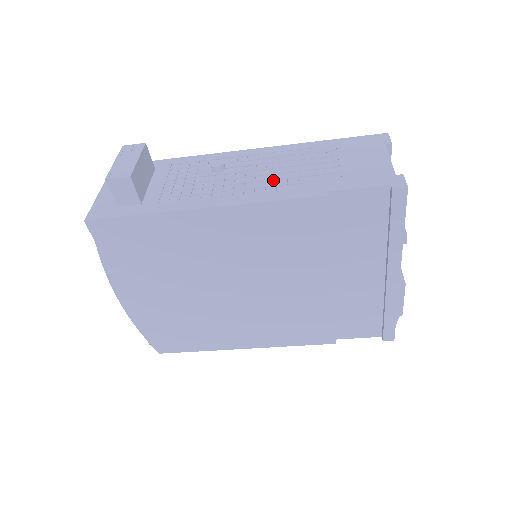
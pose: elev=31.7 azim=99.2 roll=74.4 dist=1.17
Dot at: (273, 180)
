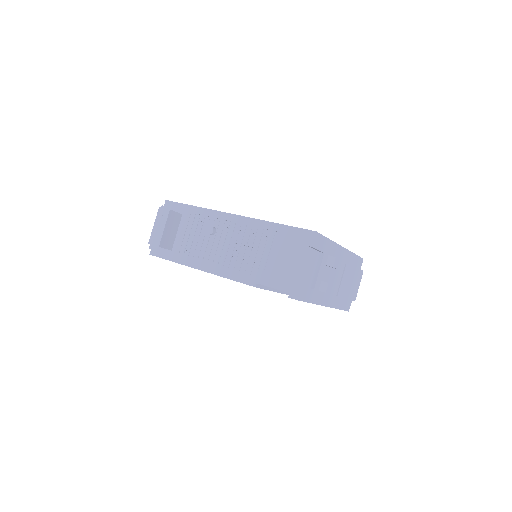
Dot at: (235, 257)
